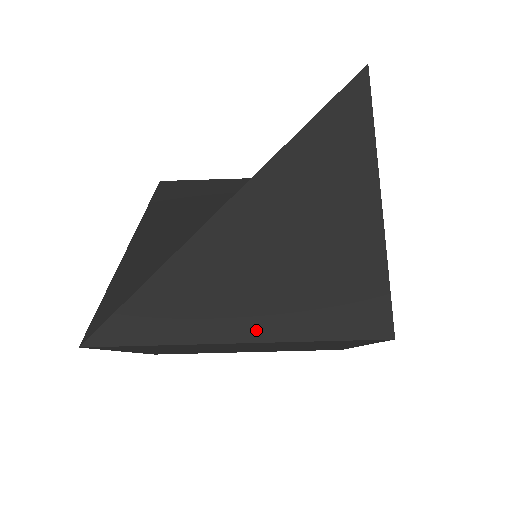
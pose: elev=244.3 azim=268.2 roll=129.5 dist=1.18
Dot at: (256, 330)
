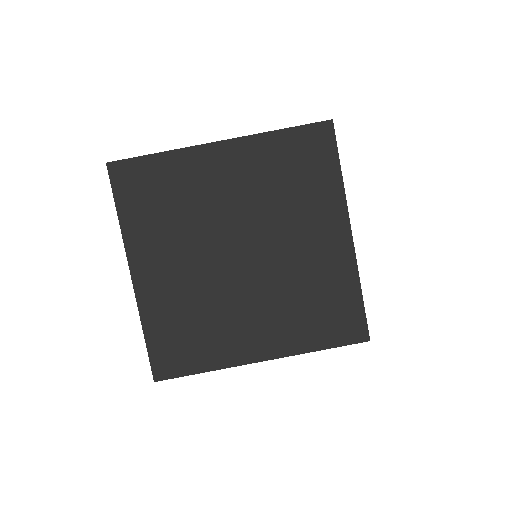
Dot at: occluded
